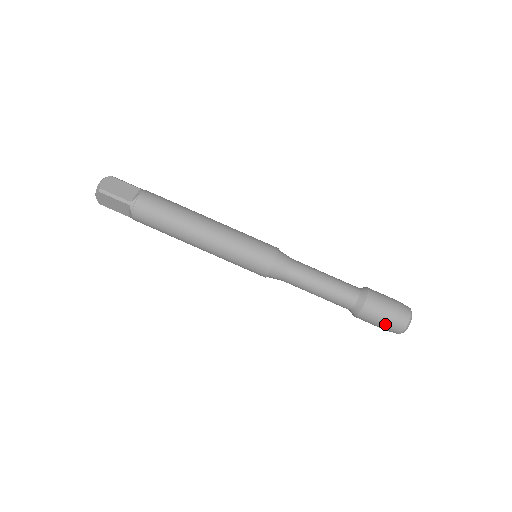
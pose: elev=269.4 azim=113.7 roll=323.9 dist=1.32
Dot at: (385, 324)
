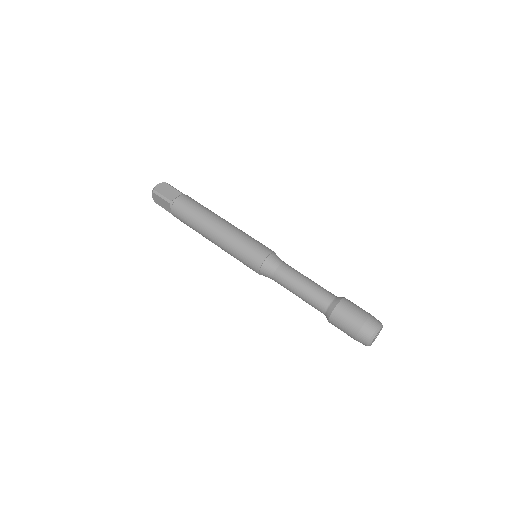
Dot at: (351, 332)
